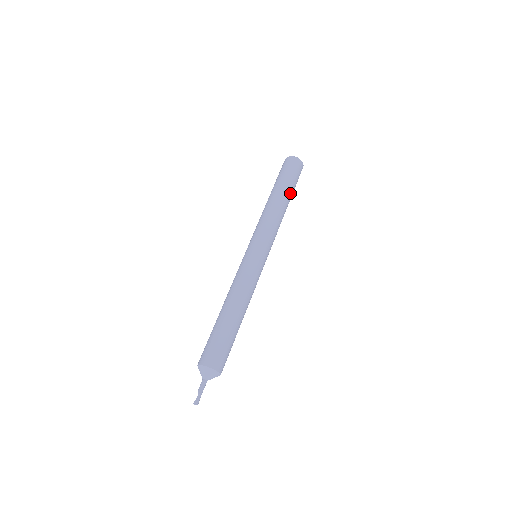
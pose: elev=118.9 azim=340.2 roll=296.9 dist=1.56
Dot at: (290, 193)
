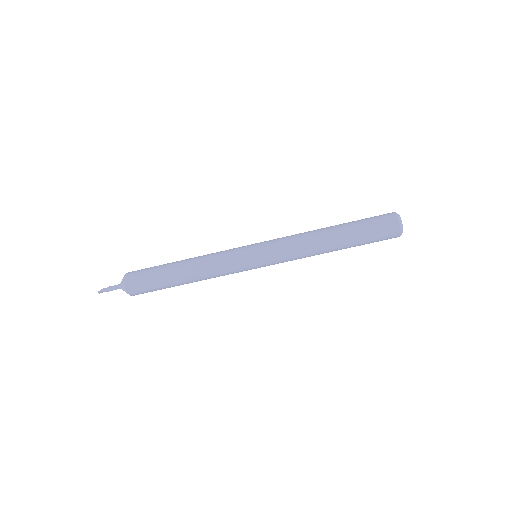
Dot at: occluded
